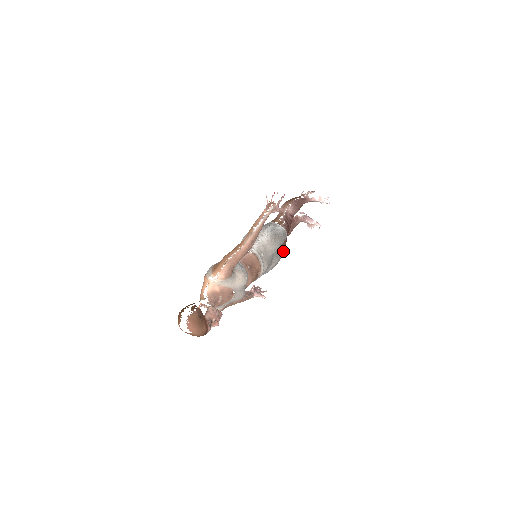
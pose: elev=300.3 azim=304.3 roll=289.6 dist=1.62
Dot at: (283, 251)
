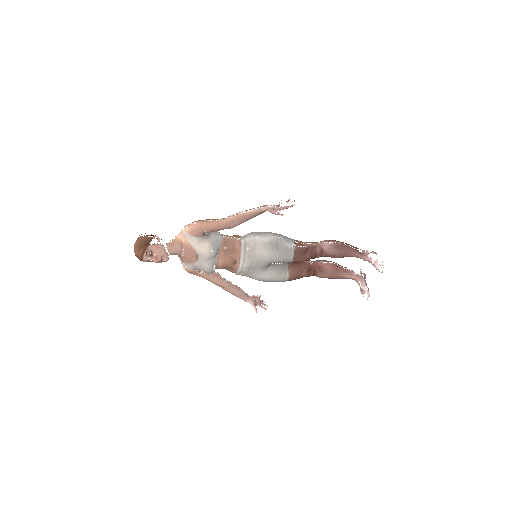
Dot at: (291, 275)
